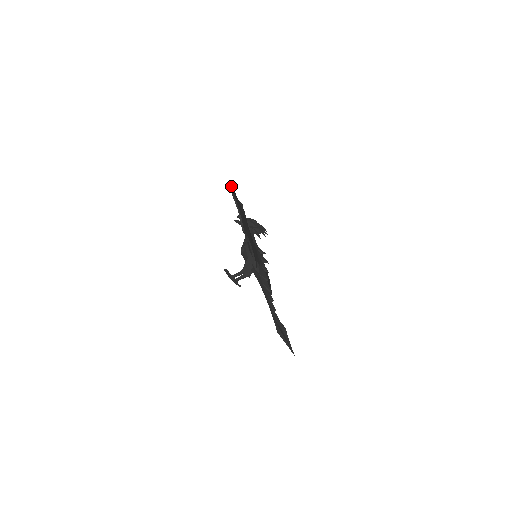
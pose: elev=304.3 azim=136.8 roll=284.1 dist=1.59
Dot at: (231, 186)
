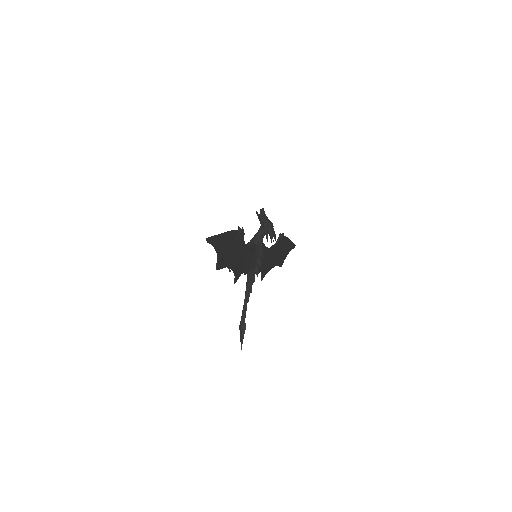
Dot at: (214, 236)
